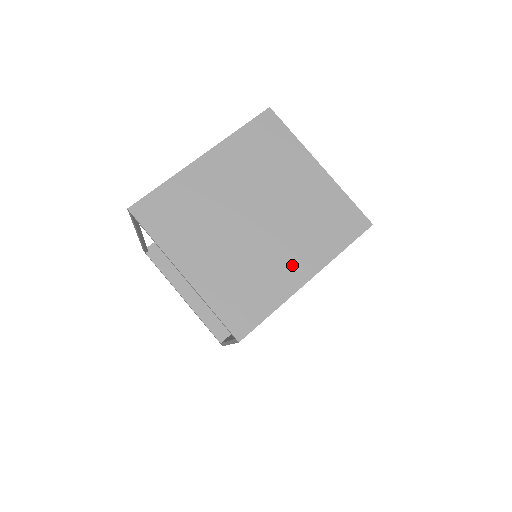
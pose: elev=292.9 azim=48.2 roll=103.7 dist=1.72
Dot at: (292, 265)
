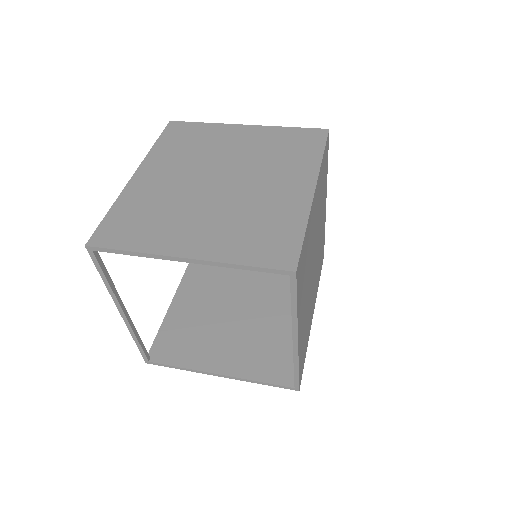
Dot at: (288, 189)
